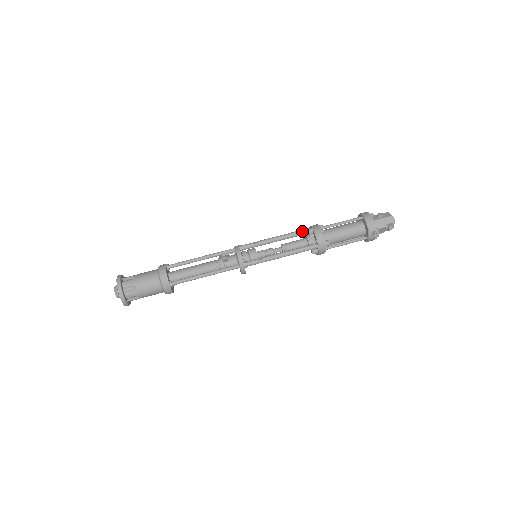
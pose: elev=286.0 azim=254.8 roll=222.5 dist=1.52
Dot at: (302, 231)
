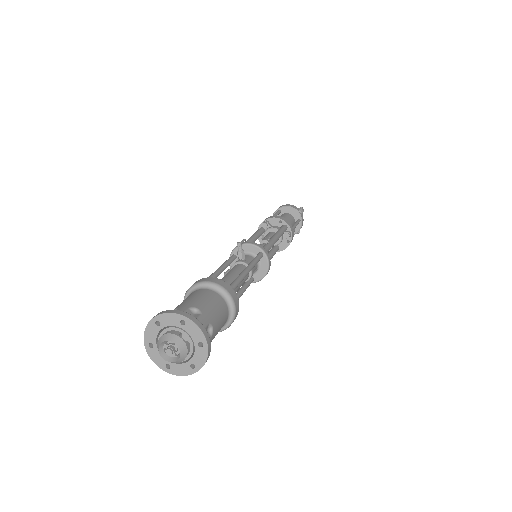
Dot at: (259, 229)
